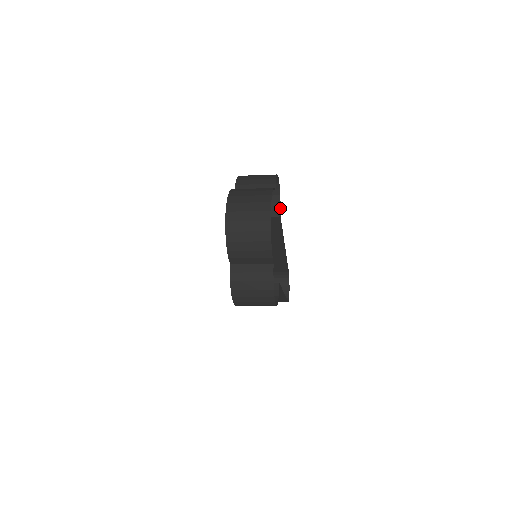
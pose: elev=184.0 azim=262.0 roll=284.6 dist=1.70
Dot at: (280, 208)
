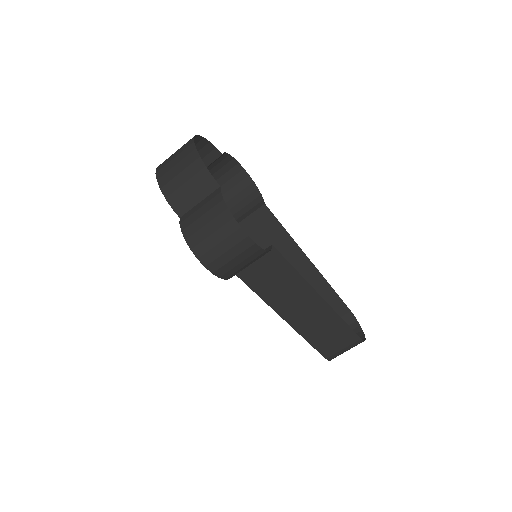
Dot at: (263, 199)
